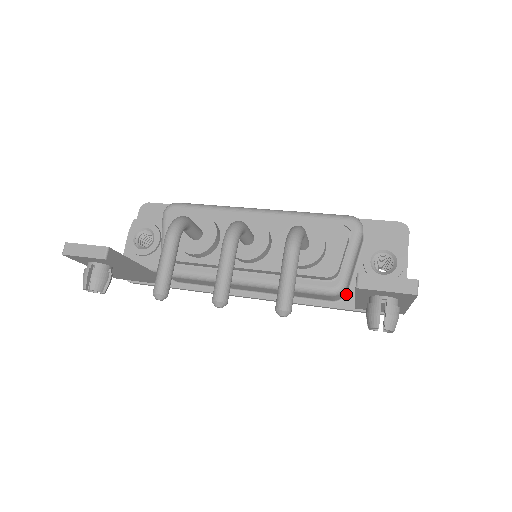
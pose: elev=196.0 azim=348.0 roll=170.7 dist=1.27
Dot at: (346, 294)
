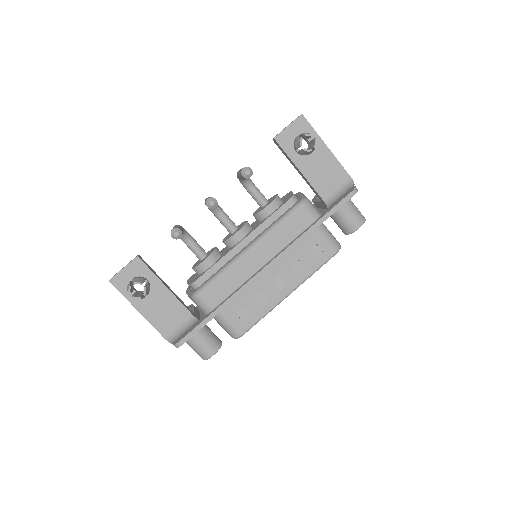
Dot at: (320, 214)
